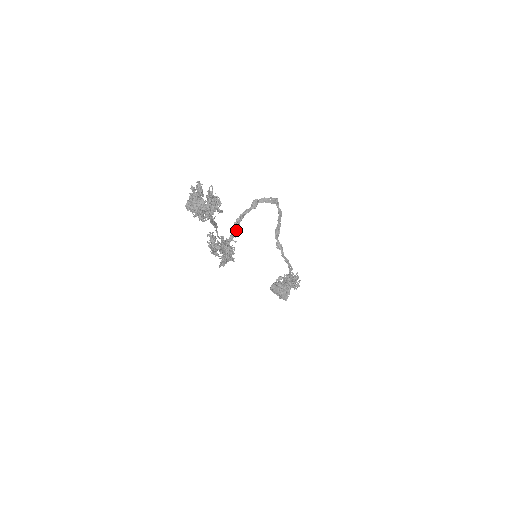
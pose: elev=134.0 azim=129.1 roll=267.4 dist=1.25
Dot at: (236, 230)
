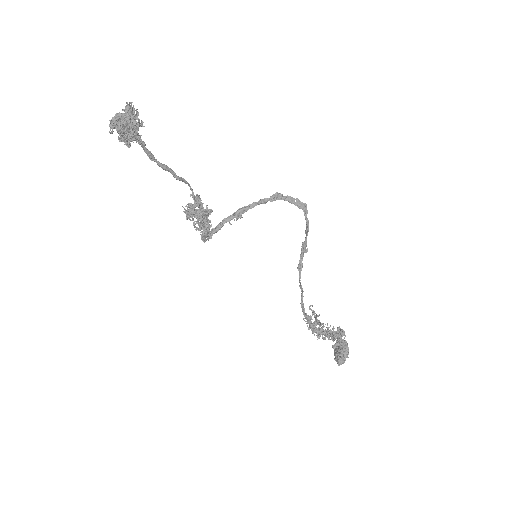
Dot at: (241, 214)
